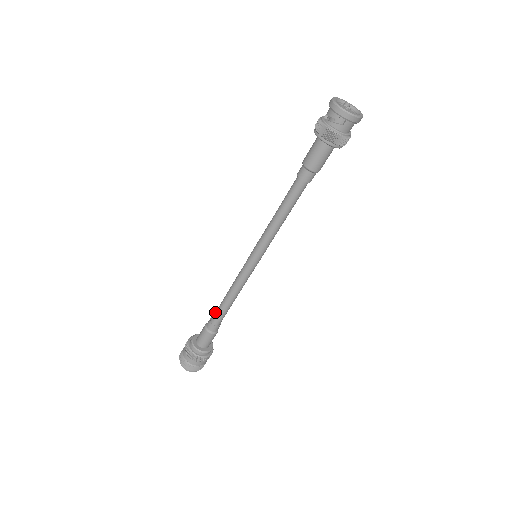
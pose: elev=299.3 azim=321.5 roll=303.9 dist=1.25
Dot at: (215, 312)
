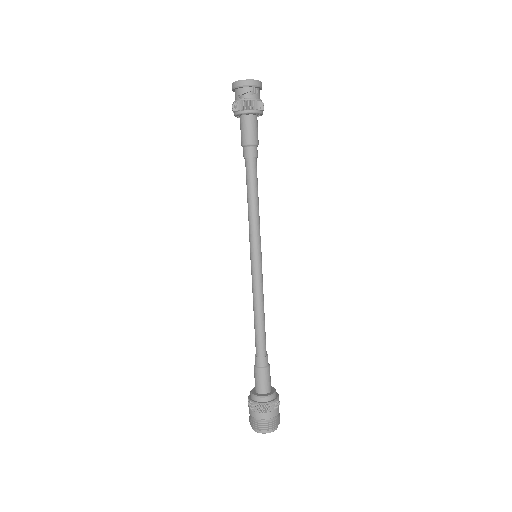
Dot at: (256, 345)
